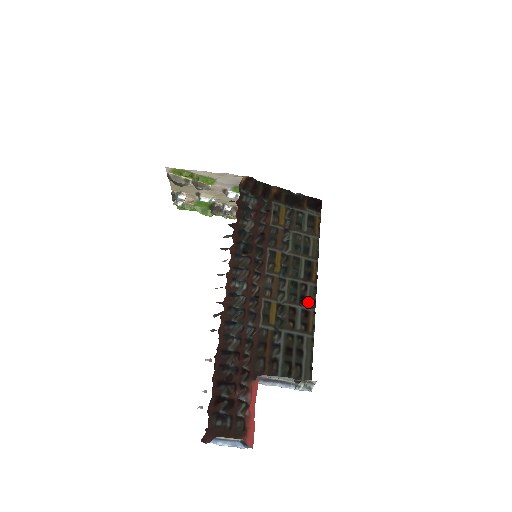
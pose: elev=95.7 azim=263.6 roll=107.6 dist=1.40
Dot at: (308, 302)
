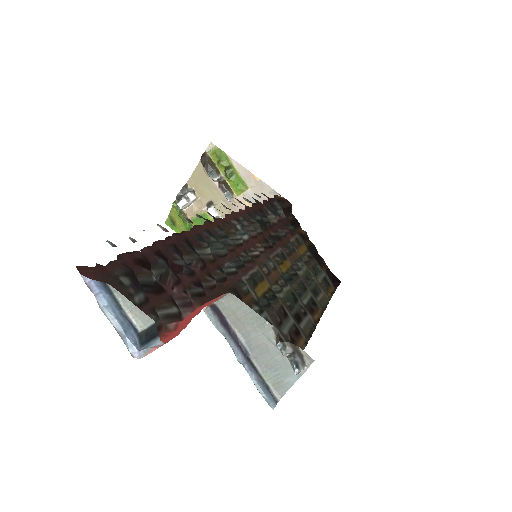
Dot at: (303, 326)
